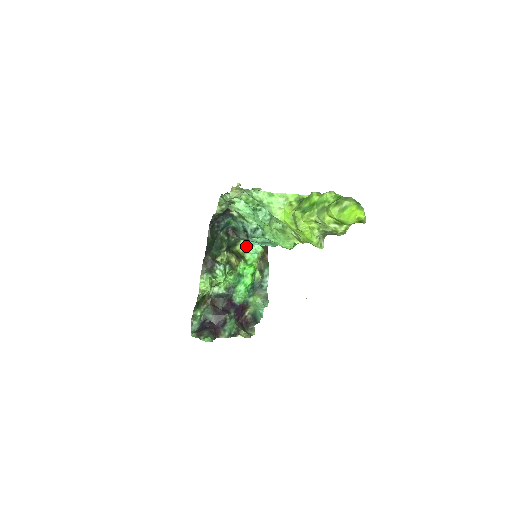
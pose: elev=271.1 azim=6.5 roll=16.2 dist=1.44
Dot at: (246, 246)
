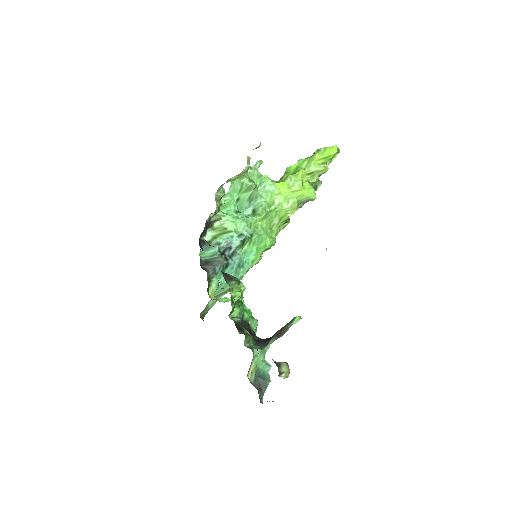
Dot at: (216, 288)
